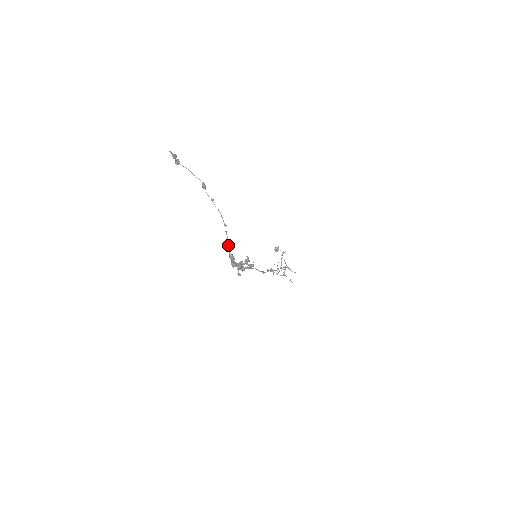
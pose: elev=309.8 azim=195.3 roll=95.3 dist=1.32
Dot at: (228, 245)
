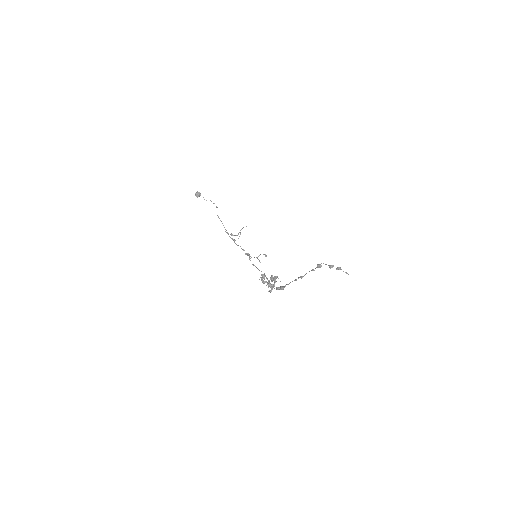
Dot at: (288, 284)
